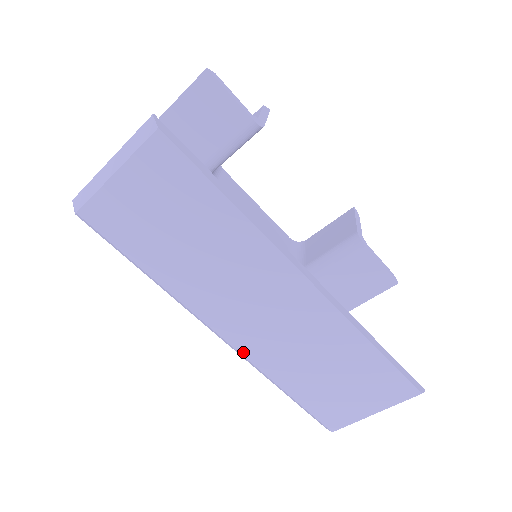
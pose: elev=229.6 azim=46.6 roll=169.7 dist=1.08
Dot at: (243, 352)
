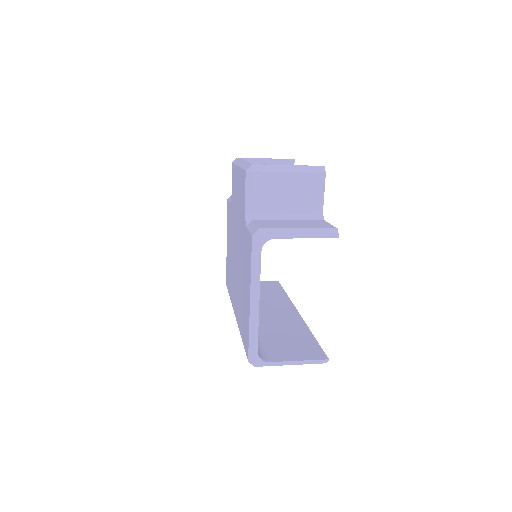
Dot at: occluded
